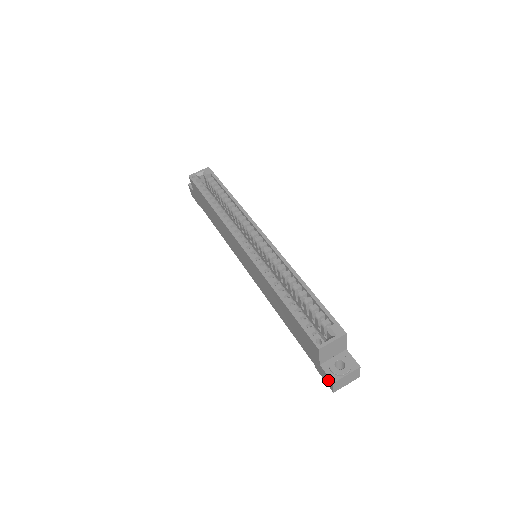
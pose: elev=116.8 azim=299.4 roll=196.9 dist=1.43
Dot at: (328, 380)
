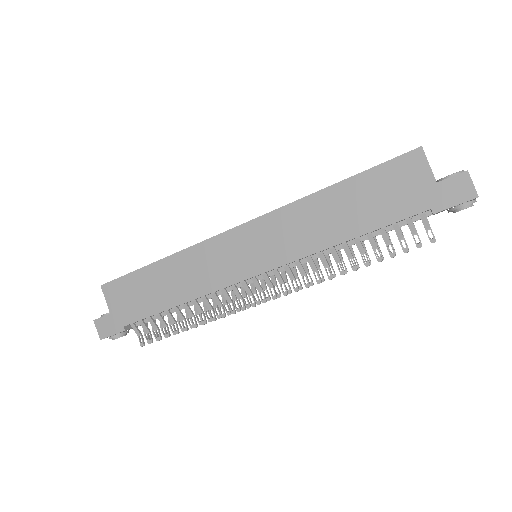
Dot at: (460, 185)
